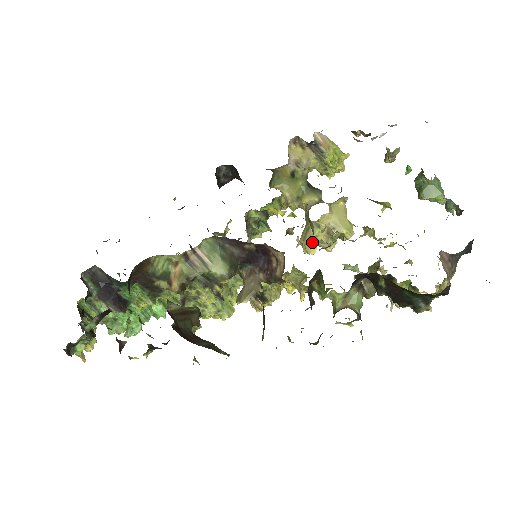
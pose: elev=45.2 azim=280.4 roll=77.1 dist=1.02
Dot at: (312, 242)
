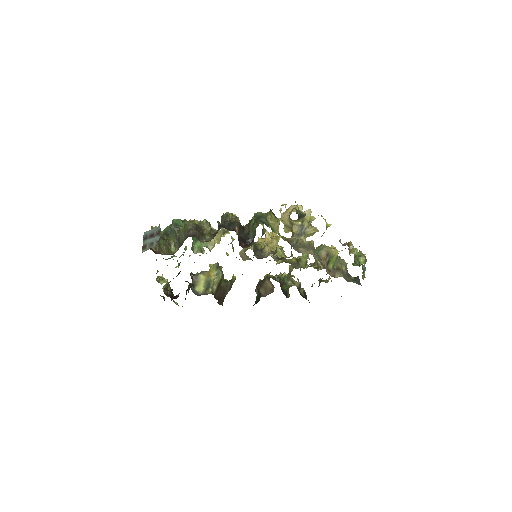
Dot at: (289, 231)
